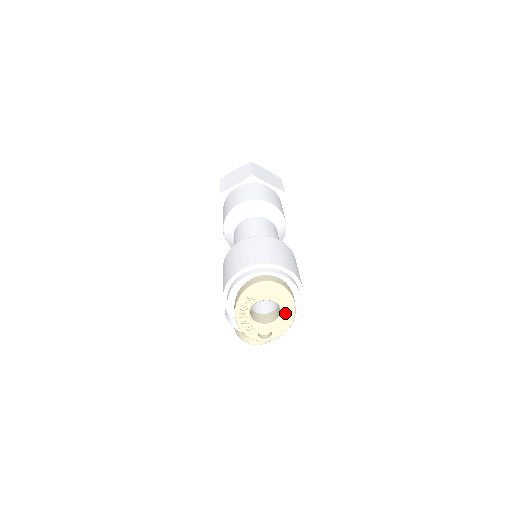
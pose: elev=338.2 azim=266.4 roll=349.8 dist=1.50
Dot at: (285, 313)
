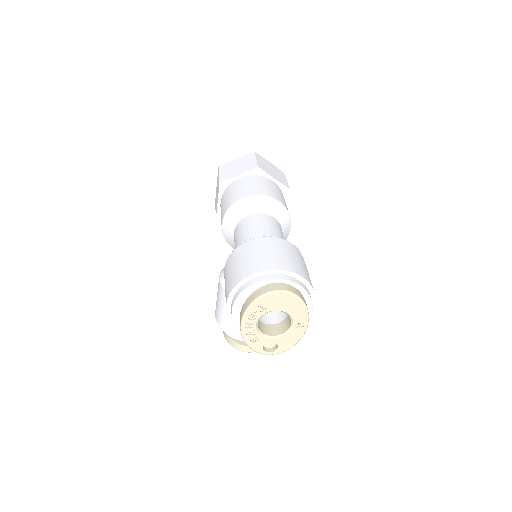
Dot at: (296, 326)
